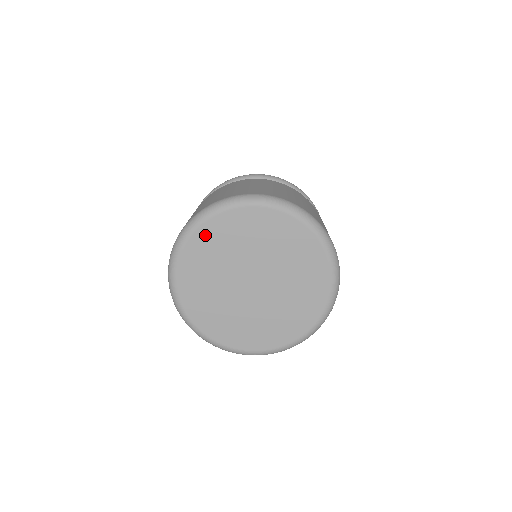
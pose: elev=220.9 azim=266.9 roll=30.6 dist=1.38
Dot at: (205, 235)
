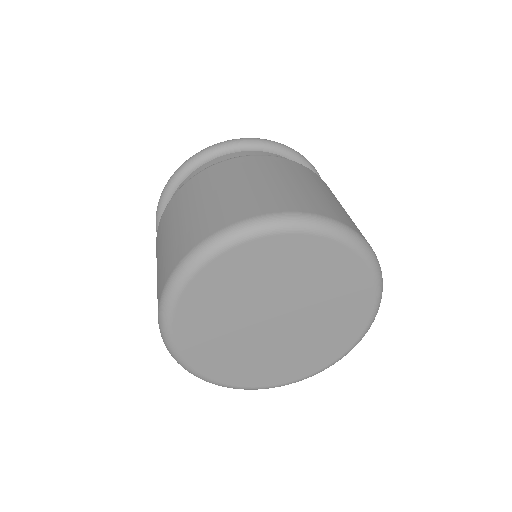
Dot at: (280, 246)
